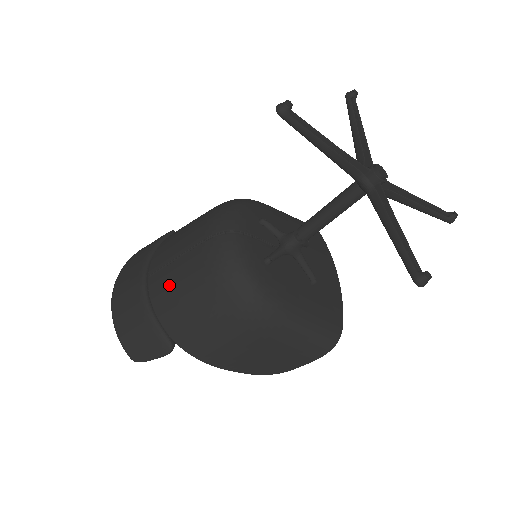
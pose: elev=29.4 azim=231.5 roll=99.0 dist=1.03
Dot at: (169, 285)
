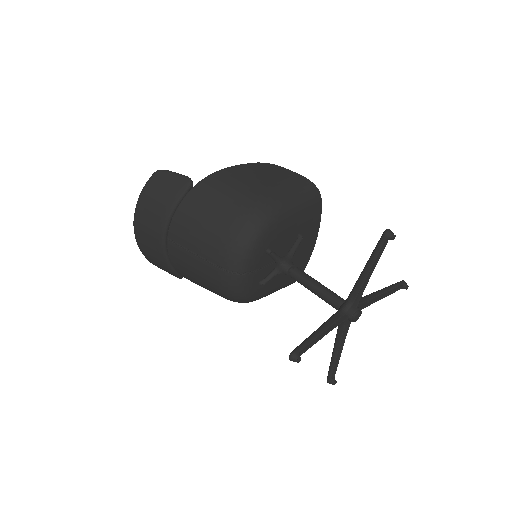
Dot at: (185, 264)
